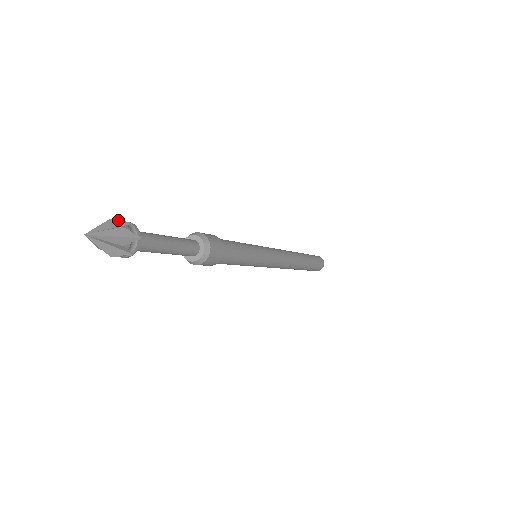
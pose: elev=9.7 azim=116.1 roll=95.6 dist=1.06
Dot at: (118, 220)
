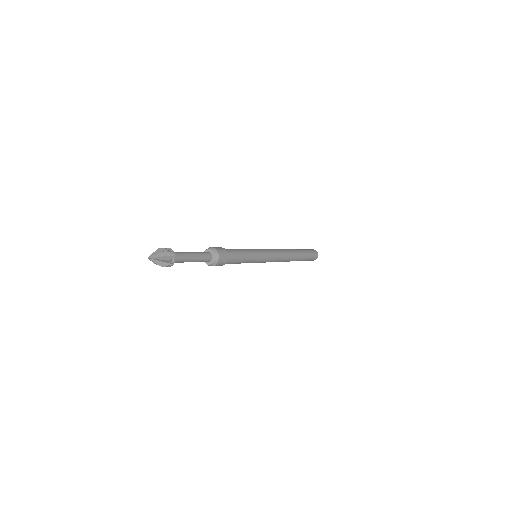
Dot at: (163, 248)
